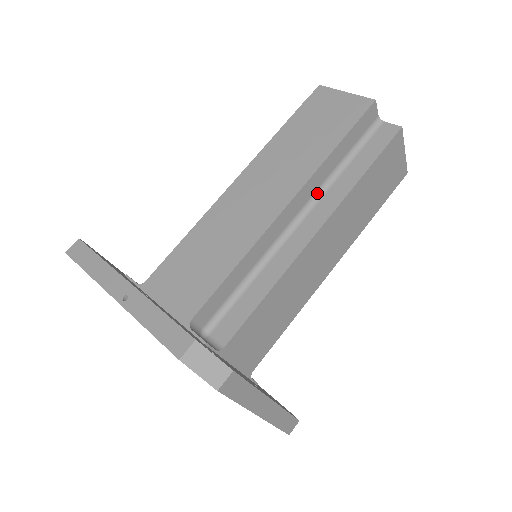
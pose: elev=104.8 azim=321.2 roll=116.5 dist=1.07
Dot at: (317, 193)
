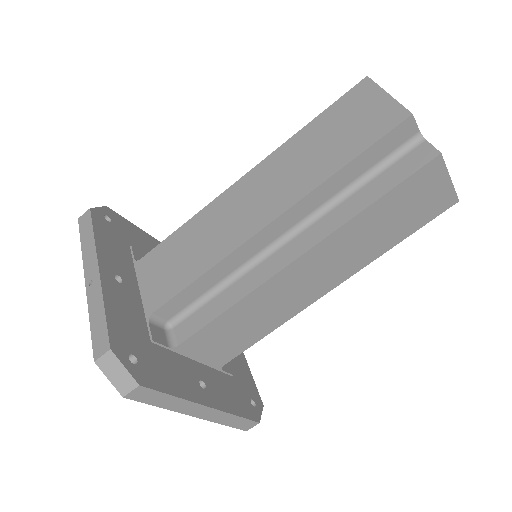
Dot at: (315, 213)
